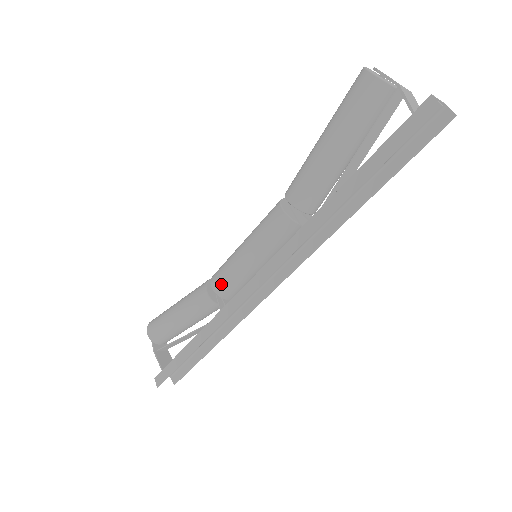
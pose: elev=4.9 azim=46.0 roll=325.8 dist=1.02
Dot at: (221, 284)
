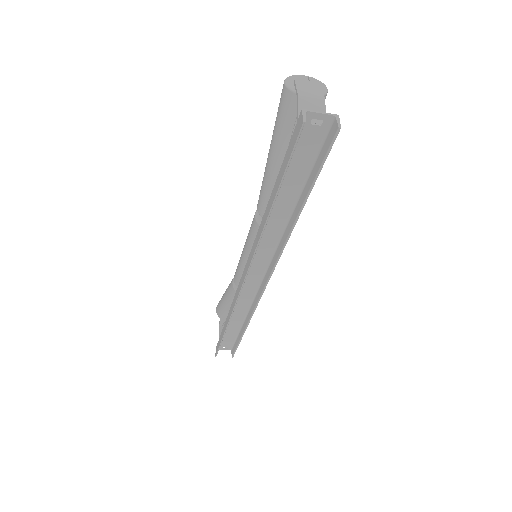
Dot at: (237, 278)
